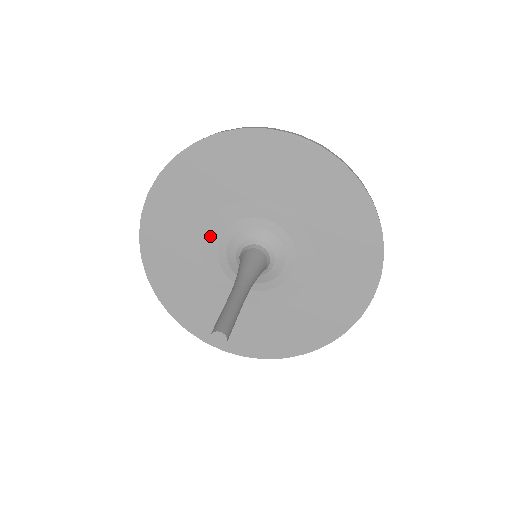
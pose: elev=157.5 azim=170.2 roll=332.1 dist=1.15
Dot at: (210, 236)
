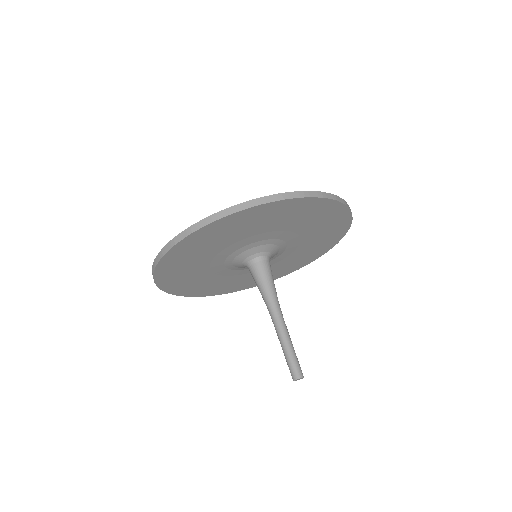
Dot at: (216, 268)
